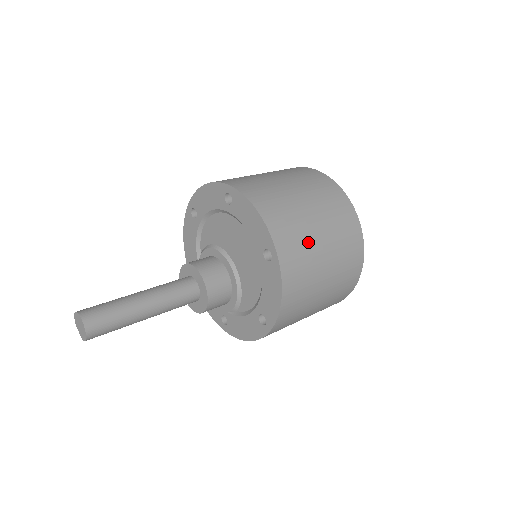
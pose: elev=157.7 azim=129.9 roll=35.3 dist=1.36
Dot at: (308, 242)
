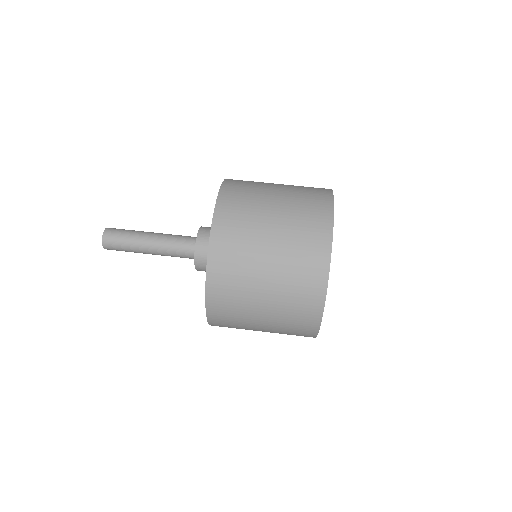
Dot at: (245, 301)
